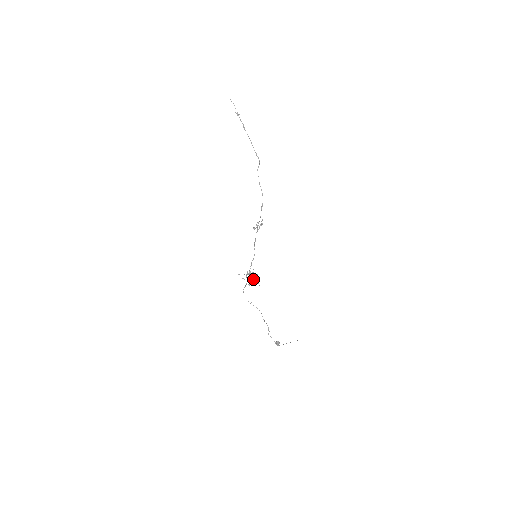
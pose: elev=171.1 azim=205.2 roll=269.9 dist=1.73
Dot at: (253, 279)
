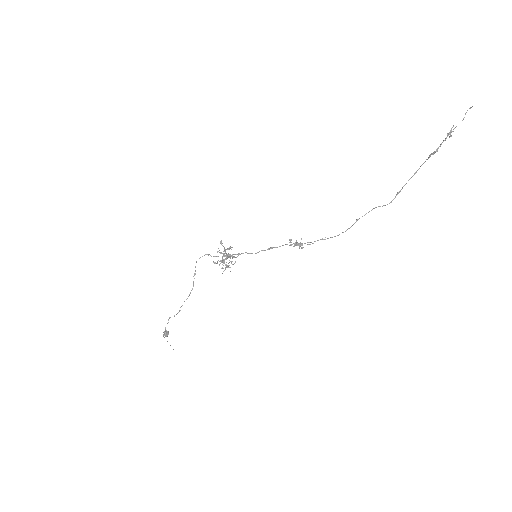
Dot at: (226, 262)
